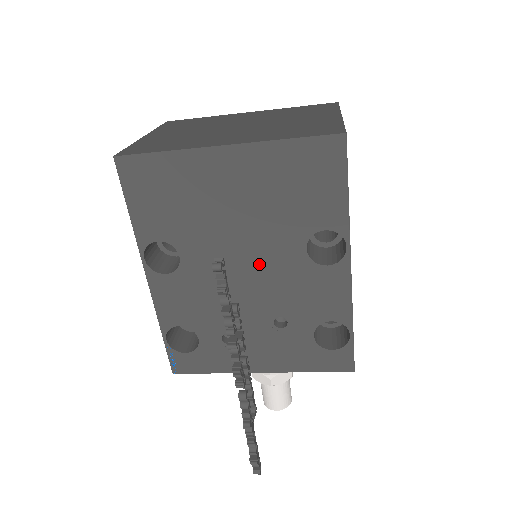
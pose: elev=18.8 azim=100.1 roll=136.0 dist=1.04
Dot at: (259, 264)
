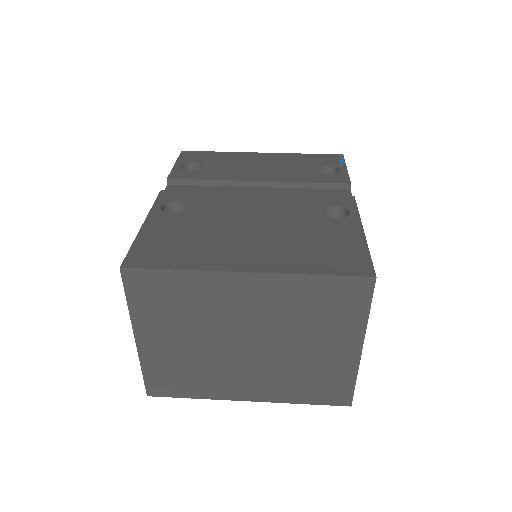
Dot at: occluded
